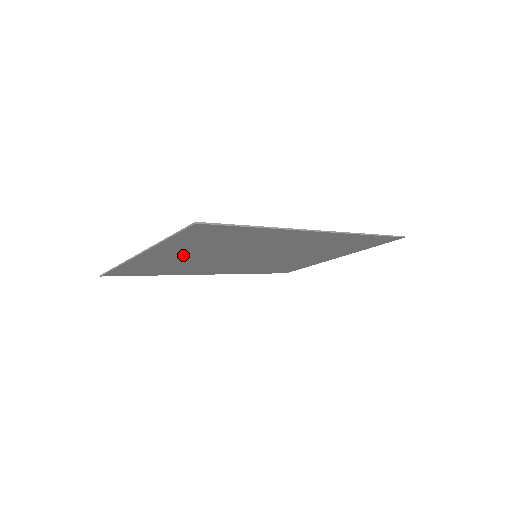
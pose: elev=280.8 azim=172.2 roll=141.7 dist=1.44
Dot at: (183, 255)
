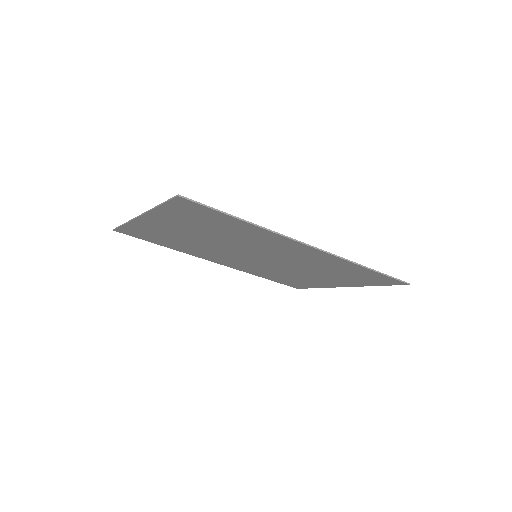
Dot at: (182, 231)
